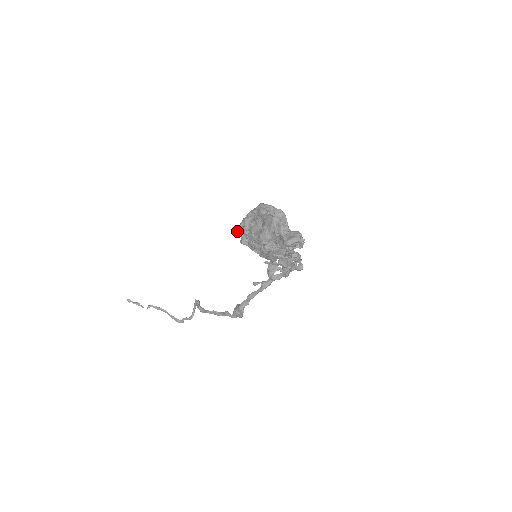
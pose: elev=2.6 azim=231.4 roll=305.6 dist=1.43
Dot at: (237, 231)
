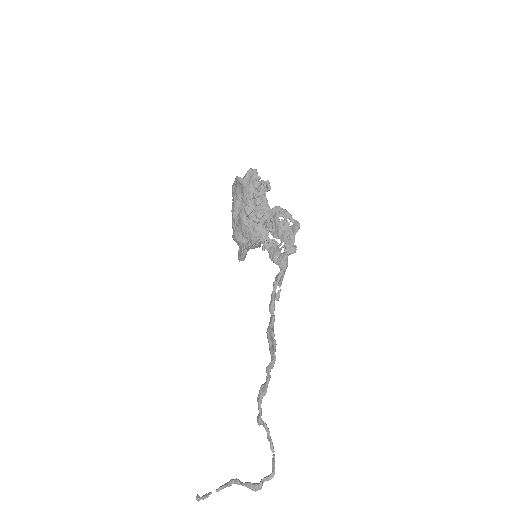
Dot at: (238, 258)
